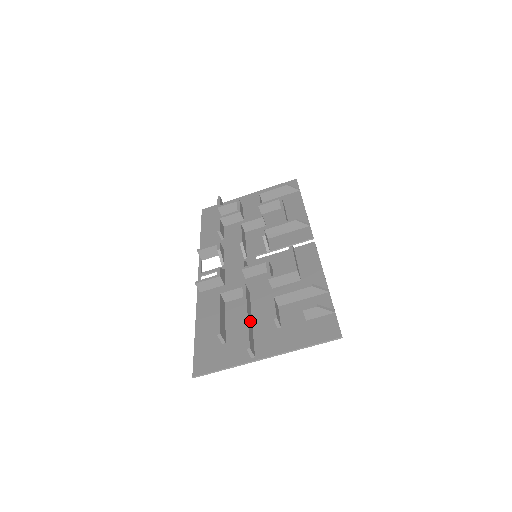
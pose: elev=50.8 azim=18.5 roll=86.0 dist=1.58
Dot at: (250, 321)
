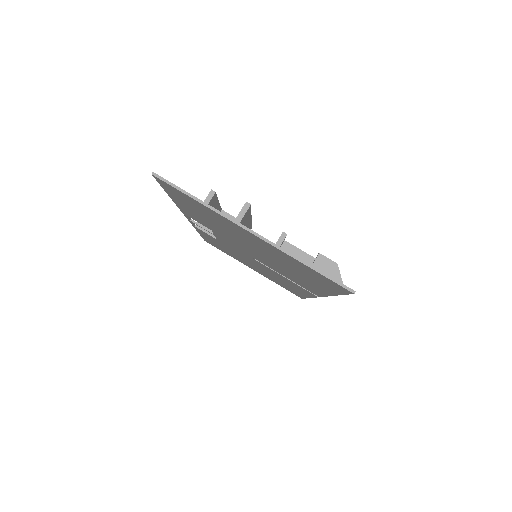
Dot at: occluded
